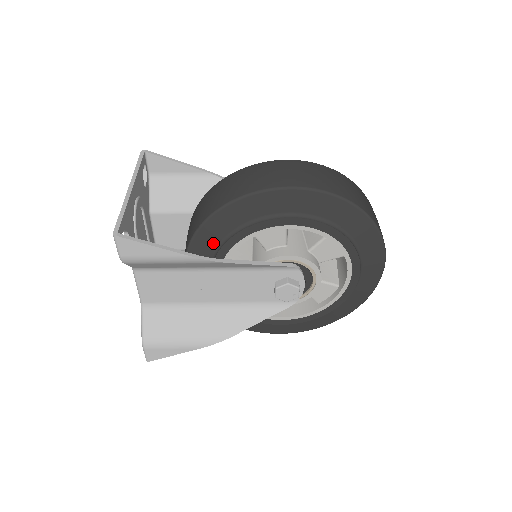
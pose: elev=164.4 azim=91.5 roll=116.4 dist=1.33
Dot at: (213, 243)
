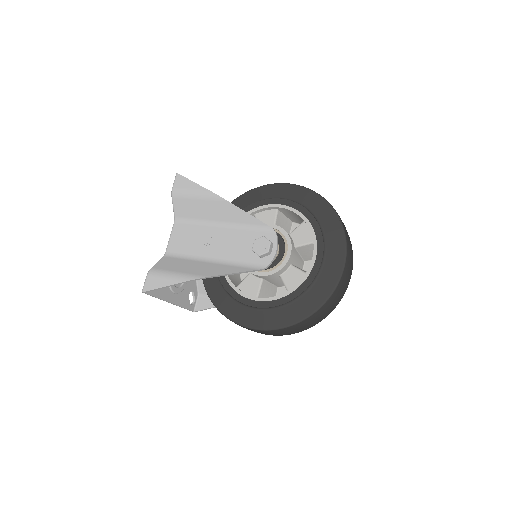
Dot at: occluded
